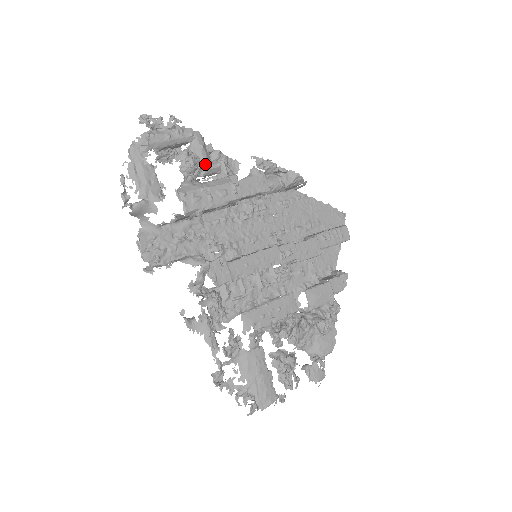
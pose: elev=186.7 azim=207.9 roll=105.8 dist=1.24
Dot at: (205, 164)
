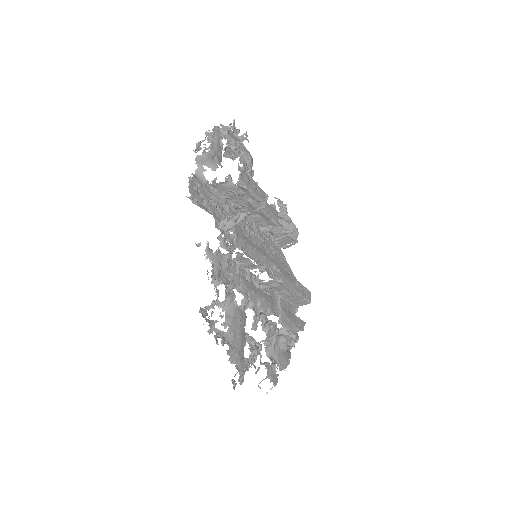
Dot at: (250, 175)
